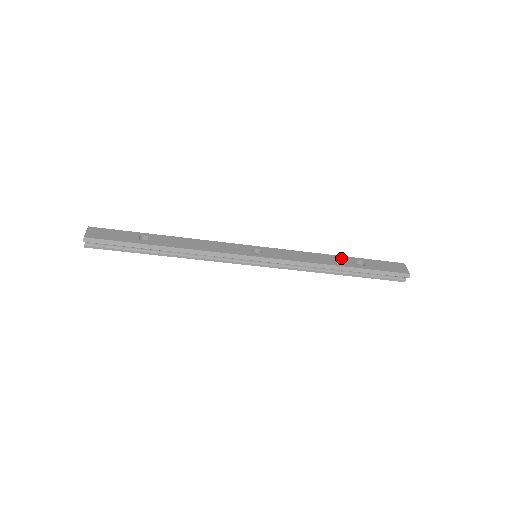
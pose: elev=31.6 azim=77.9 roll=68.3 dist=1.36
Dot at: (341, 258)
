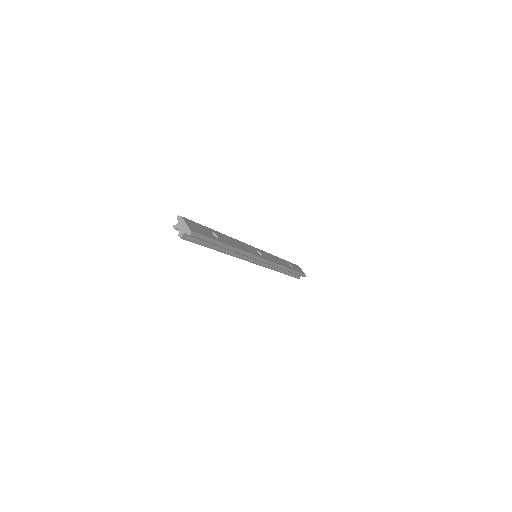
Dot at: (284, 261)
